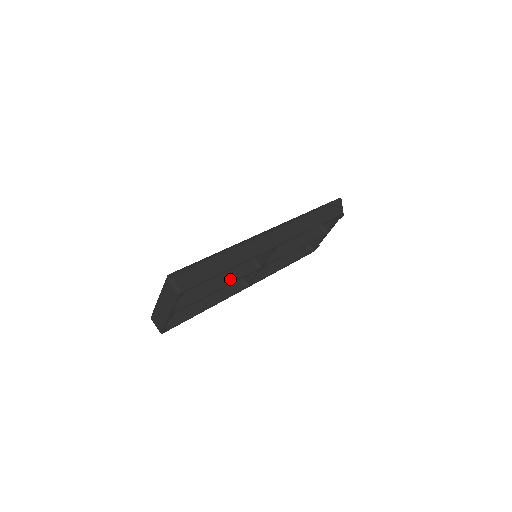
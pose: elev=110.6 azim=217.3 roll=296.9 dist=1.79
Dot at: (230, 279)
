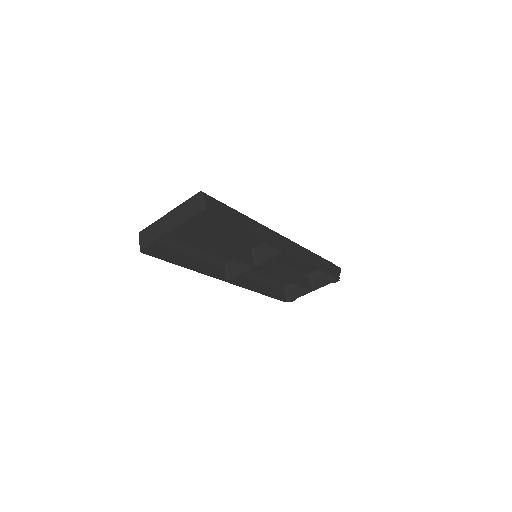
Dot at: (230, 252)
